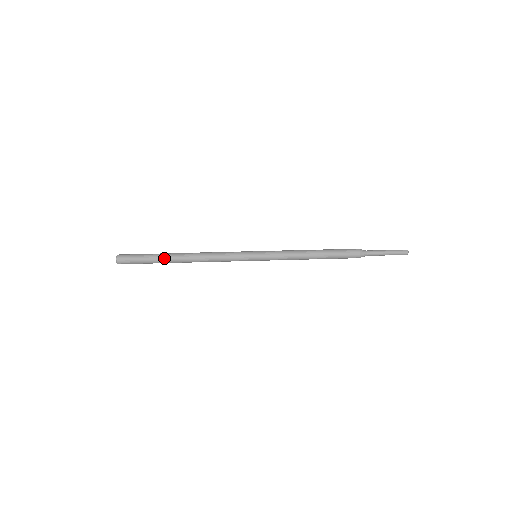
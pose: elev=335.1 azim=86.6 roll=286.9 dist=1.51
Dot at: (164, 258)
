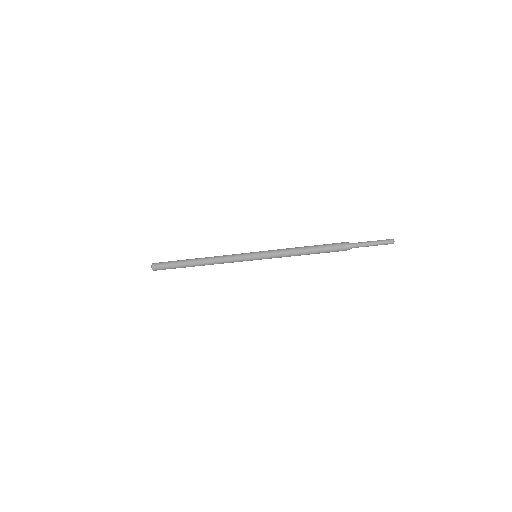
Dot at: (185, 264)
